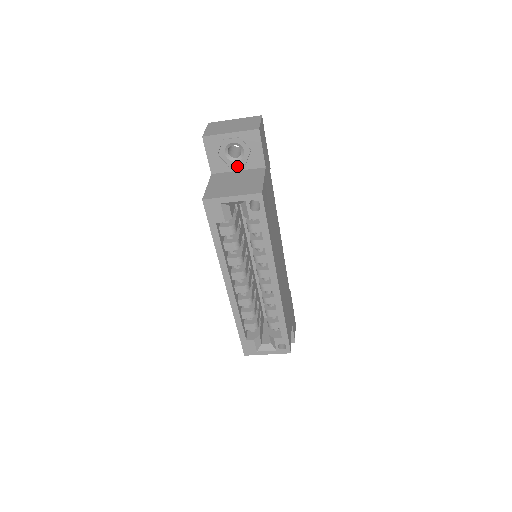
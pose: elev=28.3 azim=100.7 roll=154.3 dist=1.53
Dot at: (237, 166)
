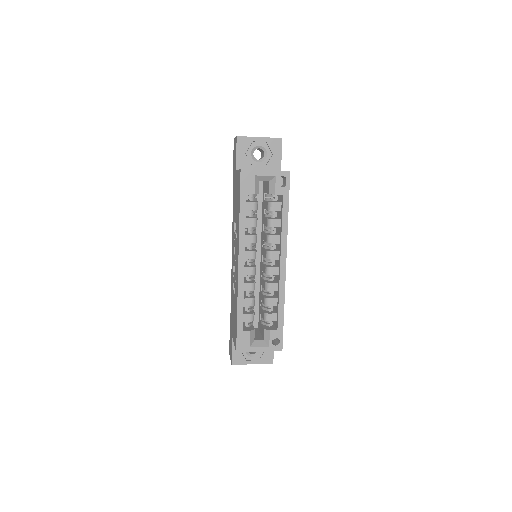
Dot at: (258, 166)
